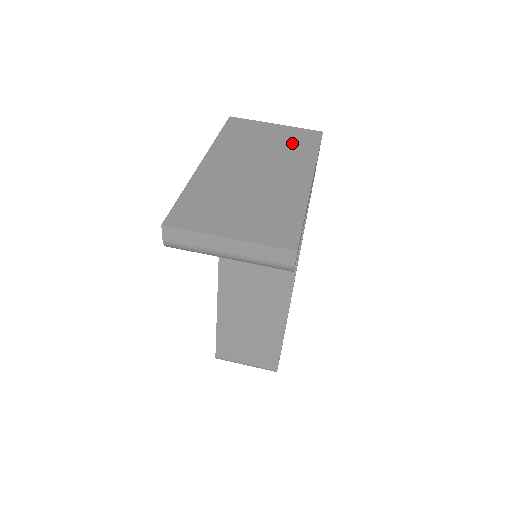
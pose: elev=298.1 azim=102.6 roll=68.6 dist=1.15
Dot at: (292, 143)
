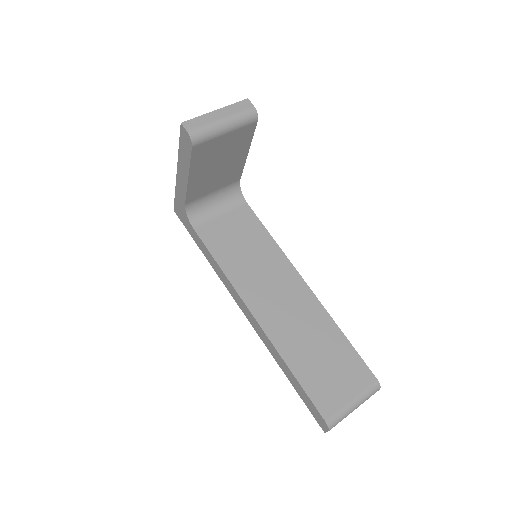
Dot at: occluded
